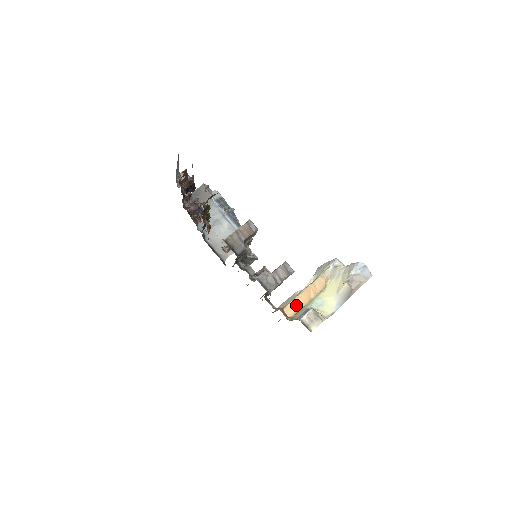
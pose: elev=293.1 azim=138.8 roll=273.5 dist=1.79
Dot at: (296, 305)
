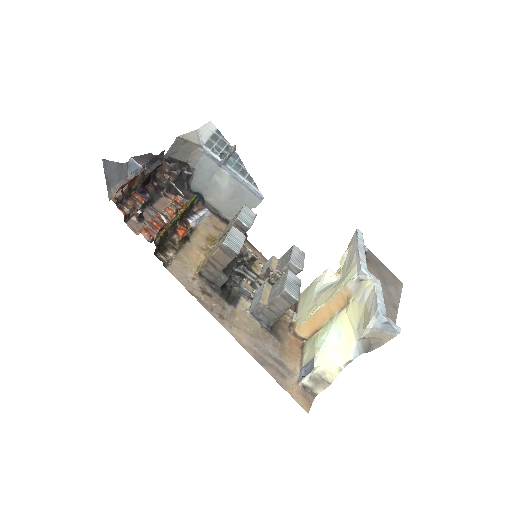
Dot at: (311, 325)
